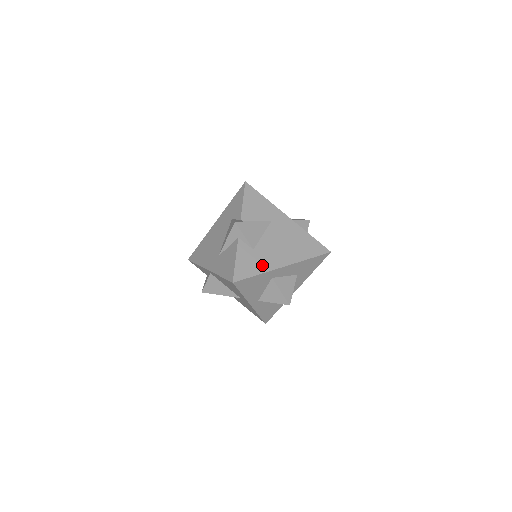
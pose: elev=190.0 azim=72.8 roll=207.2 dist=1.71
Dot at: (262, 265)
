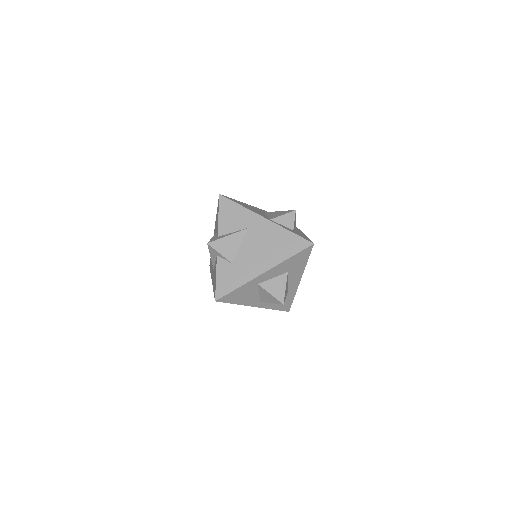
Dot at: (241, 277)
